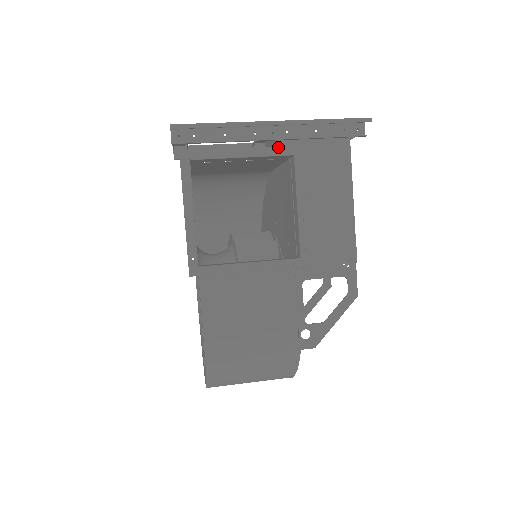
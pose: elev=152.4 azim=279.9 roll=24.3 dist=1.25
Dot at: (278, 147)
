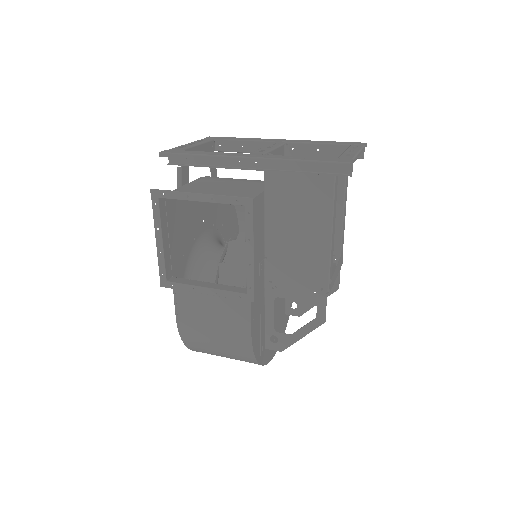
Dot at: (230, 196)
